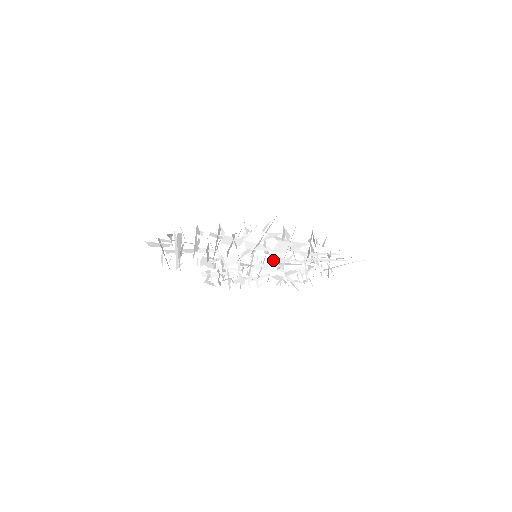
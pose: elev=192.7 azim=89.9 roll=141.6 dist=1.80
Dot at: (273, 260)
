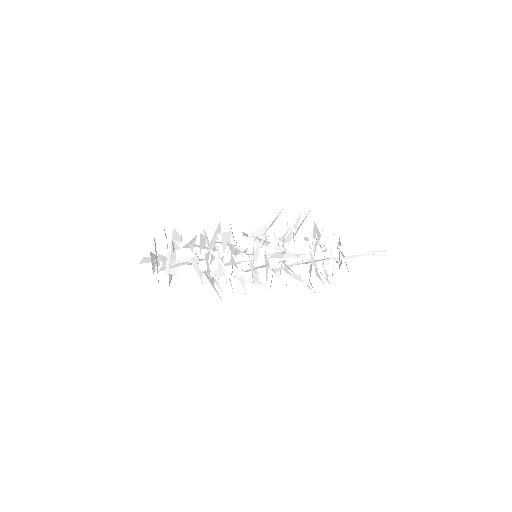
Dot at: (273, 246)
